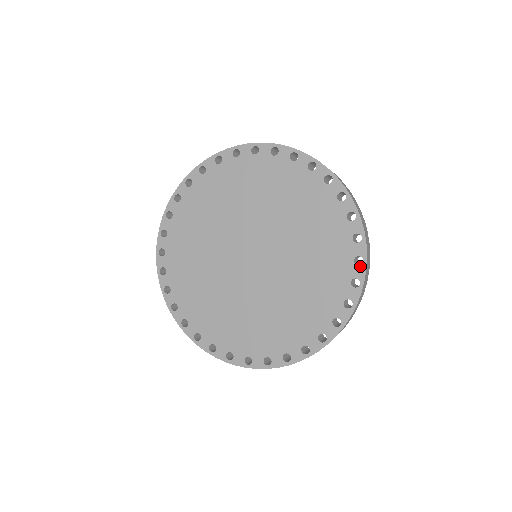
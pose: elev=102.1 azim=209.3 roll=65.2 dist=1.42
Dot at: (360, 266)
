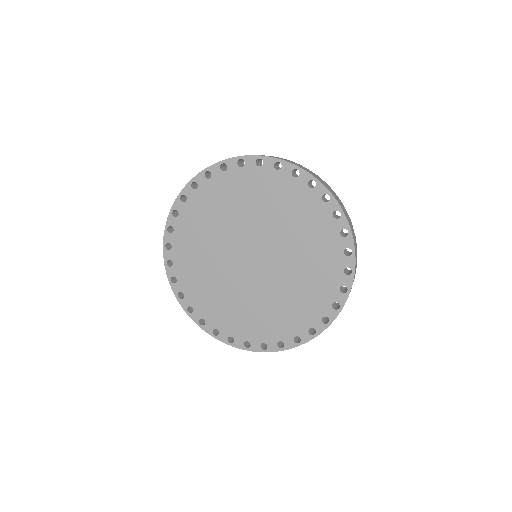
Dot at: (316, 186)
